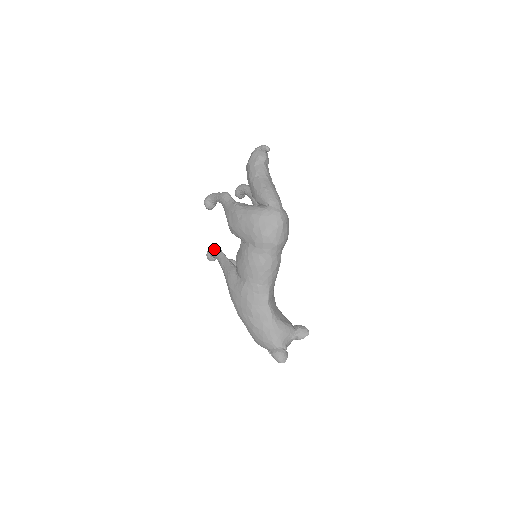
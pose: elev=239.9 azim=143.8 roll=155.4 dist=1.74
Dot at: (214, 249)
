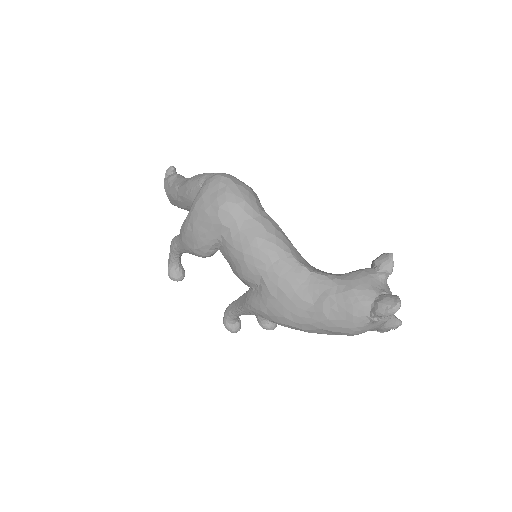
Dot at: (225, 312)
